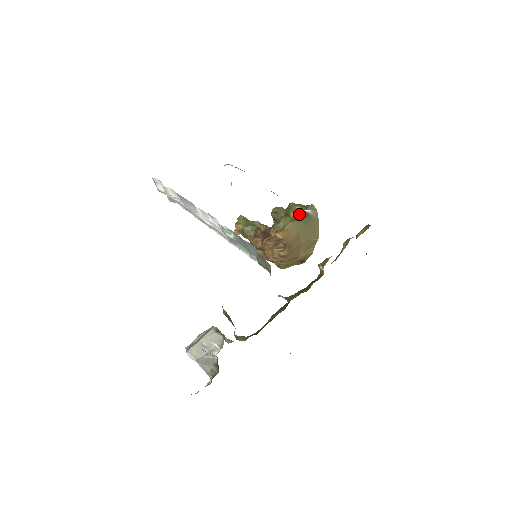
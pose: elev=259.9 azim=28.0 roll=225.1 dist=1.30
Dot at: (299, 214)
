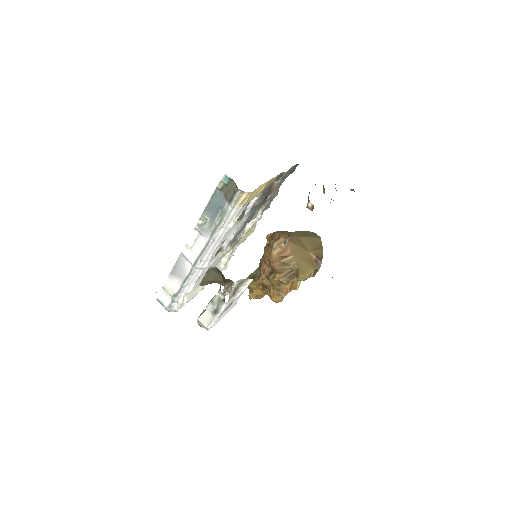
Dot at: occluded
